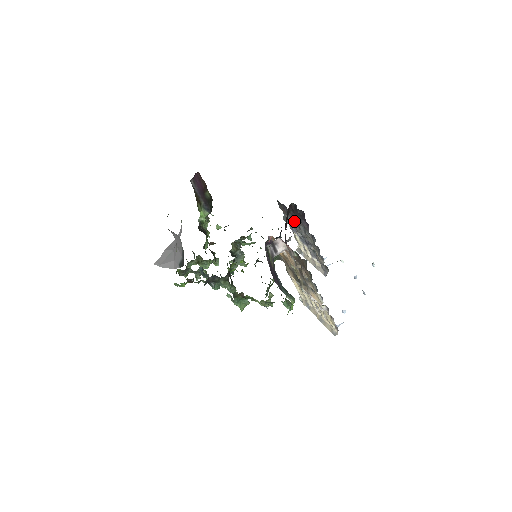
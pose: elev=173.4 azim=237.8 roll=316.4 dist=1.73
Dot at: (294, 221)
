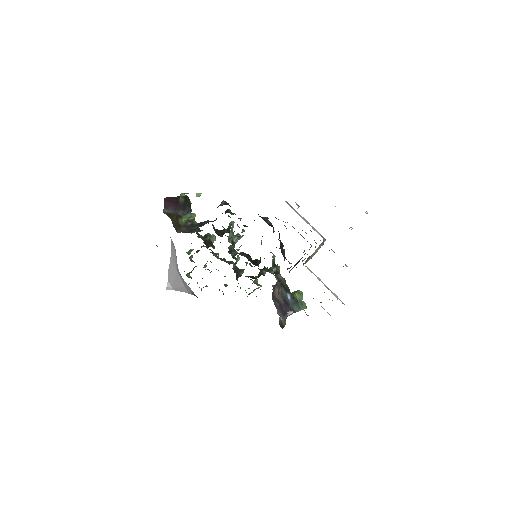
Dot at: occluded
